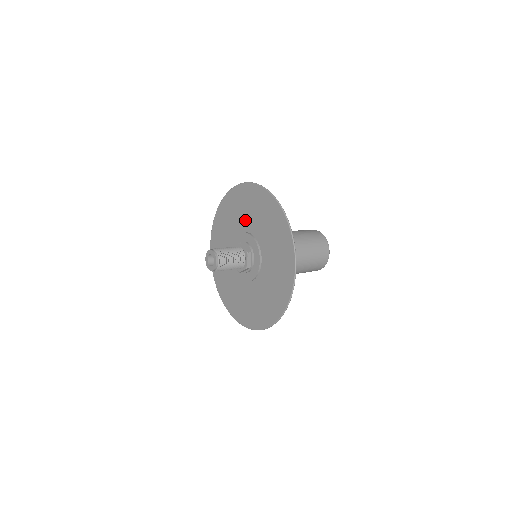
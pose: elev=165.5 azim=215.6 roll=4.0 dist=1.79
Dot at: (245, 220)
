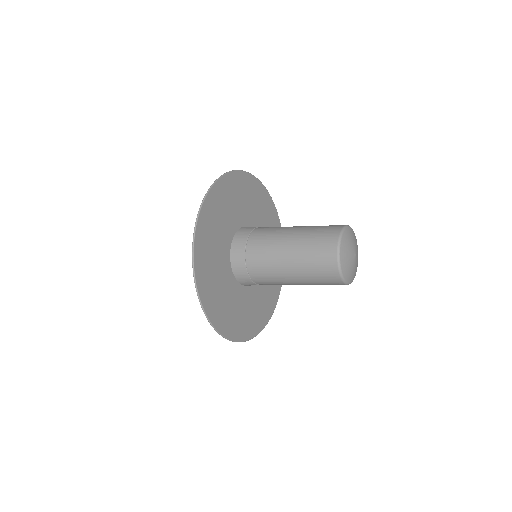
Dot at: (223, 235)
